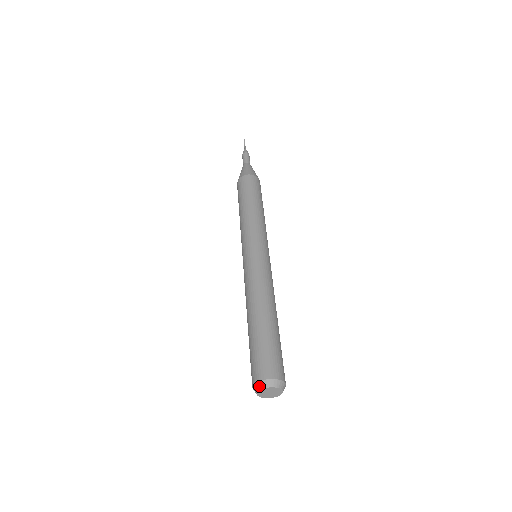
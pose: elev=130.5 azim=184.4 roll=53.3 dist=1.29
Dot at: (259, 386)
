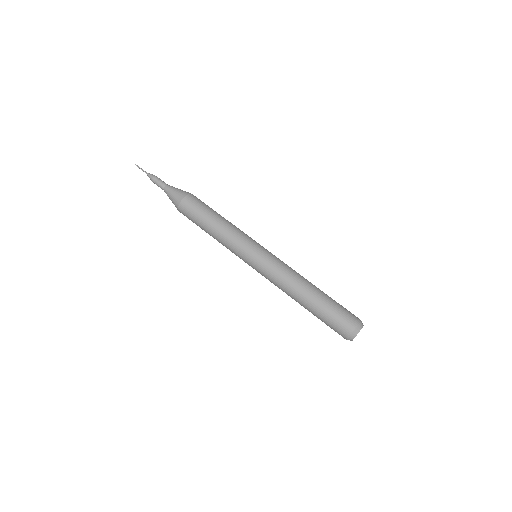
Dot at: (354, 335)
